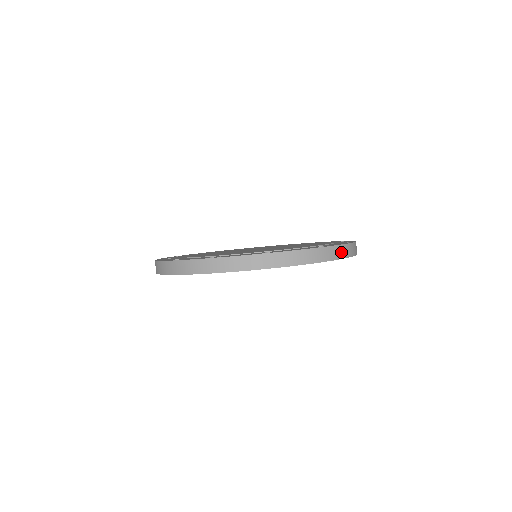
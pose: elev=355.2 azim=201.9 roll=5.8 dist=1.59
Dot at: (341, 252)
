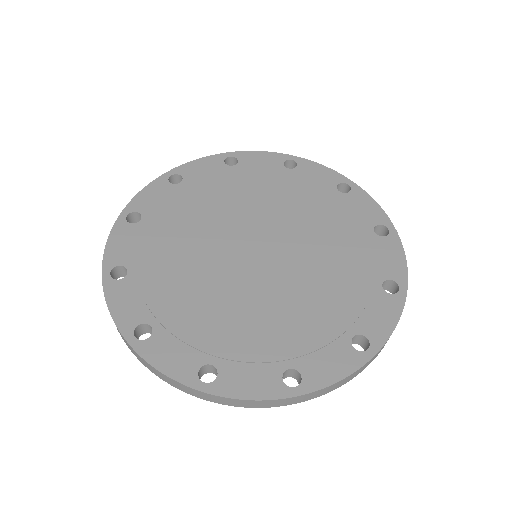
Dot at: (232, 402)
